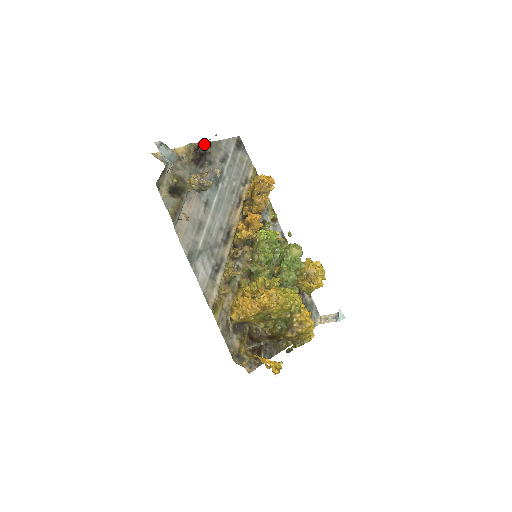
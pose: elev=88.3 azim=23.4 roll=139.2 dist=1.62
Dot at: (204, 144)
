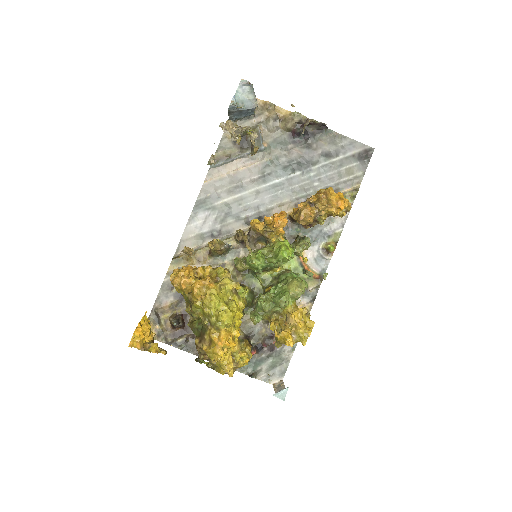
Dot at: (317, 125)
